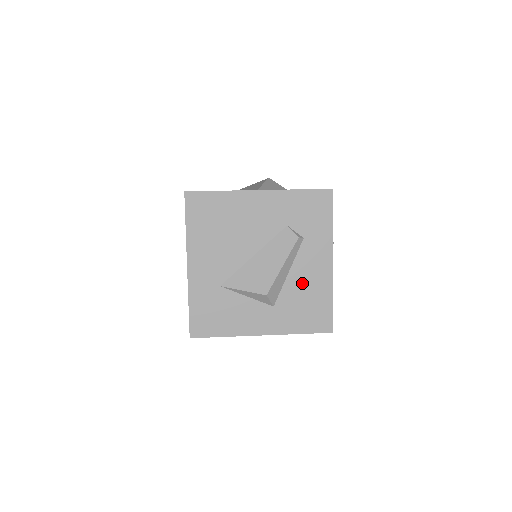
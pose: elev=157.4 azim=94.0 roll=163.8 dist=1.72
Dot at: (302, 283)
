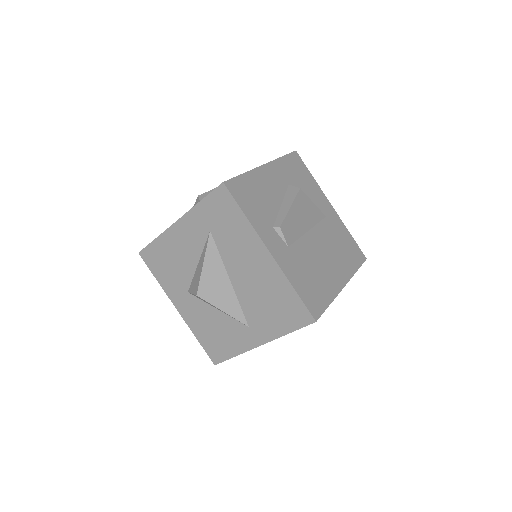
Dot at: occluded
